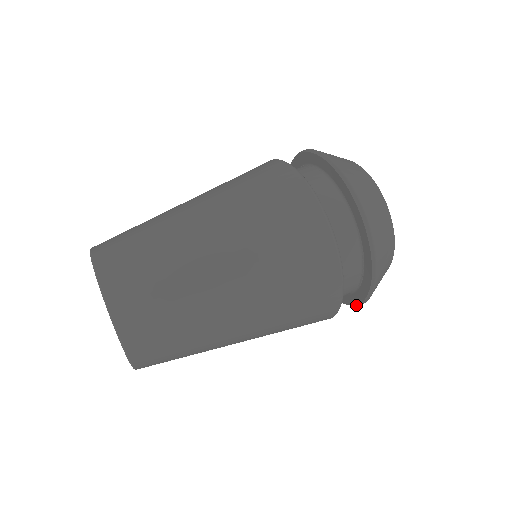
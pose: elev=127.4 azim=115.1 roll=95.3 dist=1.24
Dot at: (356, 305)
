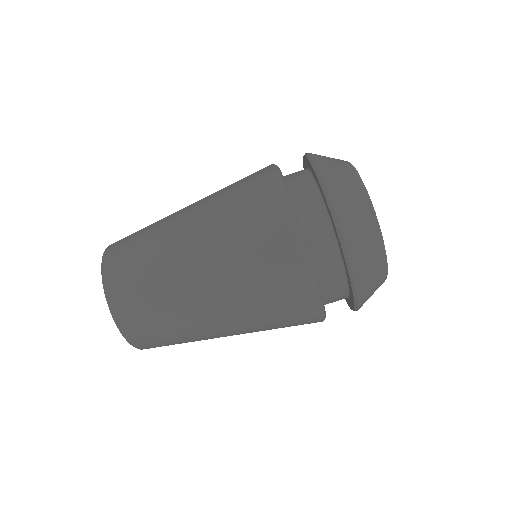
Dot at: occluded
